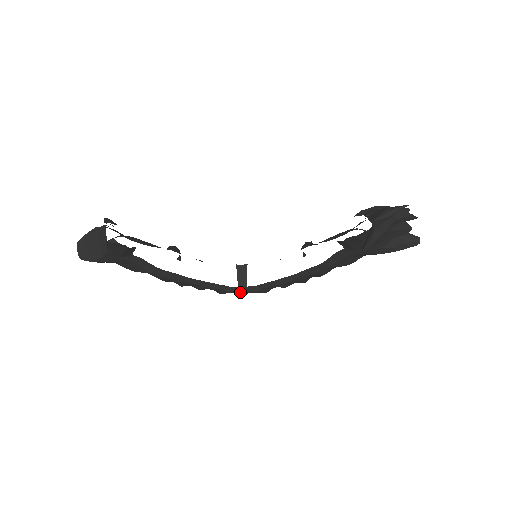
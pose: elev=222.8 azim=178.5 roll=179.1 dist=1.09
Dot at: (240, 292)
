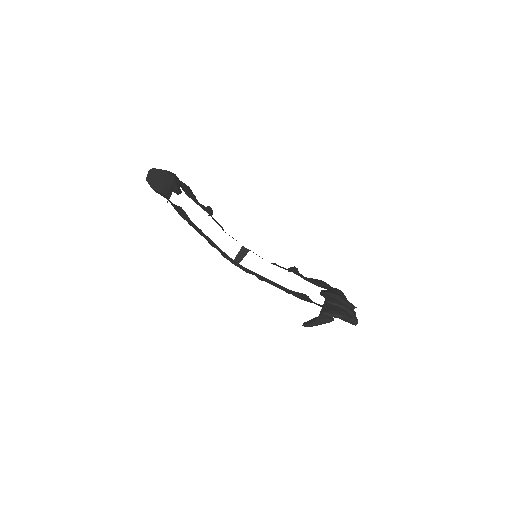
Dot at: (233, 263)
